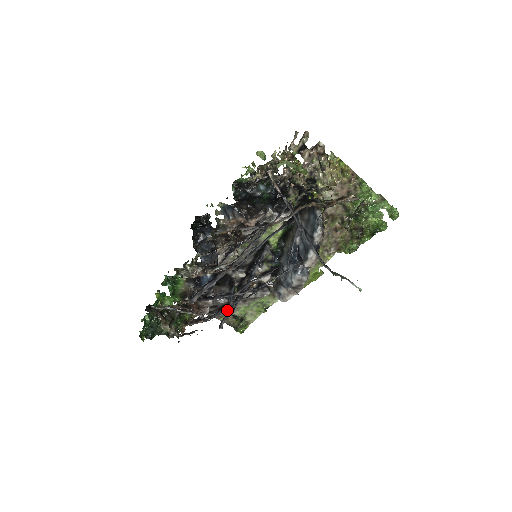
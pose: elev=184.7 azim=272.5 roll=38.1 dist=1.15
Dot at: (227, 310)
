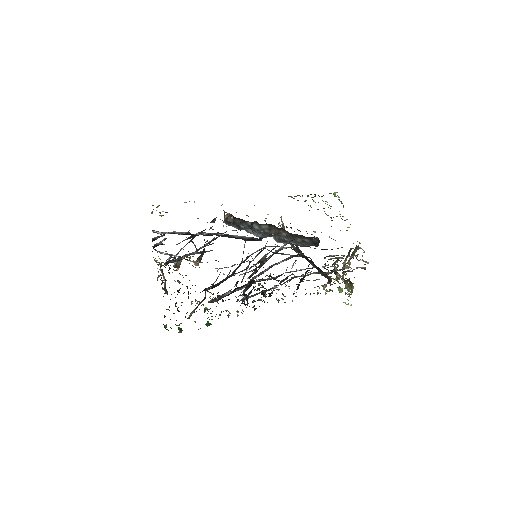
Dot at: occluded
